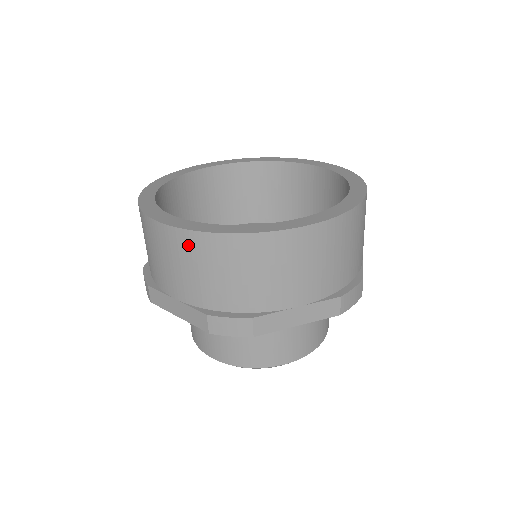
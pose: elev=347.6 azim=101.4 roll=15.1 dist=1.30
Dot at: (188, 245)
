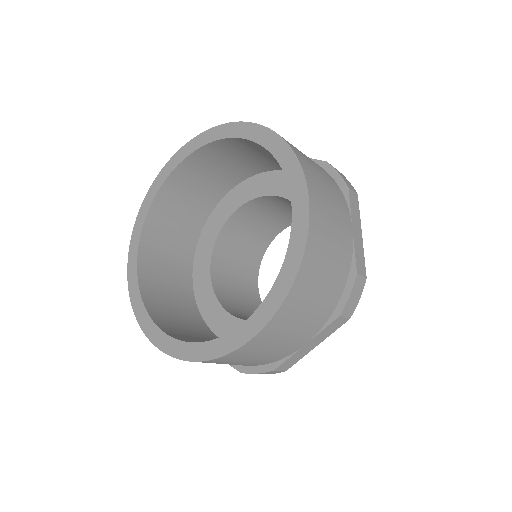
Dot at: occluded
